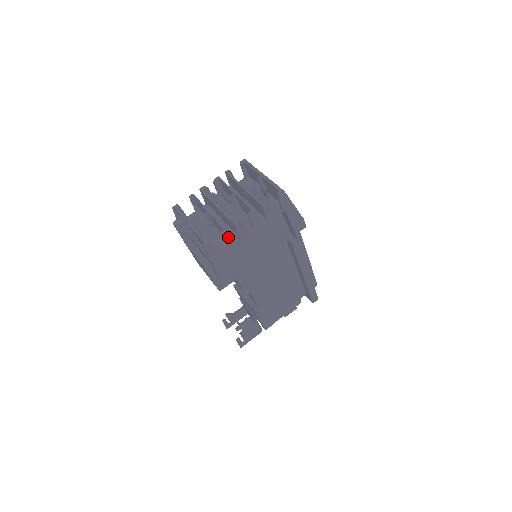
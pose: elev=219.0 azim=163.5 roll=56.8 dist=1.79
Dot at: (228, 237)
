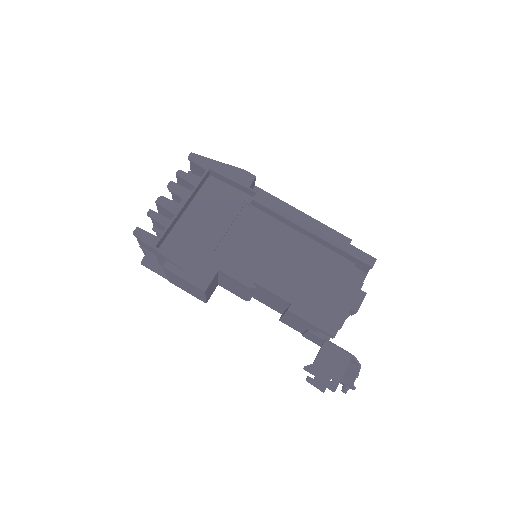
Dot at: (157, 216)
